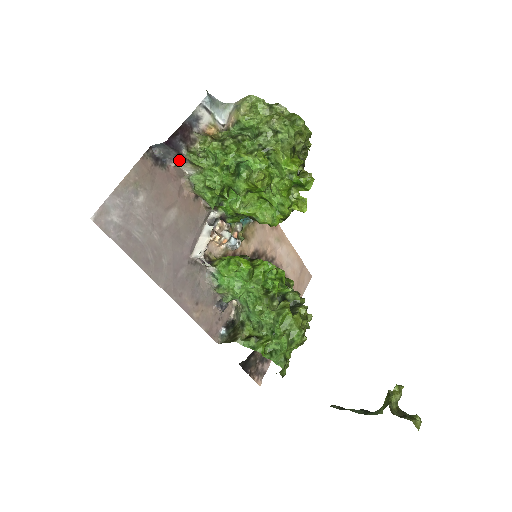
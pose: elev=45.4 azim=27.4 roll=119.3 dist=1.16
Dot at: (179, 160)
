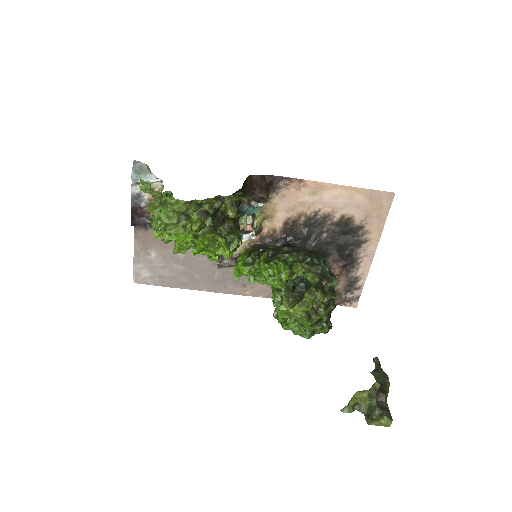
Dot at: occluded
